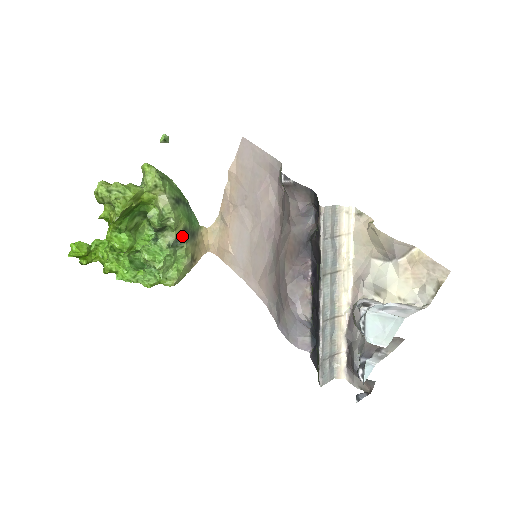
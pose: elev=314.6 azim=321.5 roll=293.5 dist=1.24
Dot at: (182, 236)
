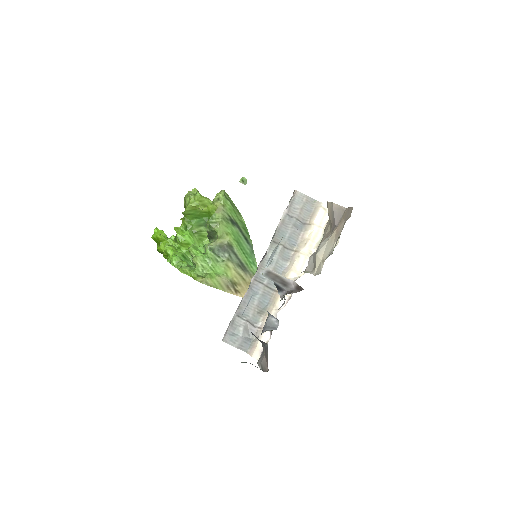
Dot at: (226, 250)
